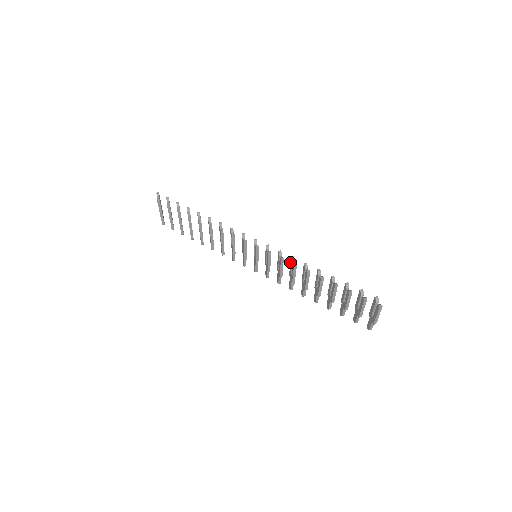
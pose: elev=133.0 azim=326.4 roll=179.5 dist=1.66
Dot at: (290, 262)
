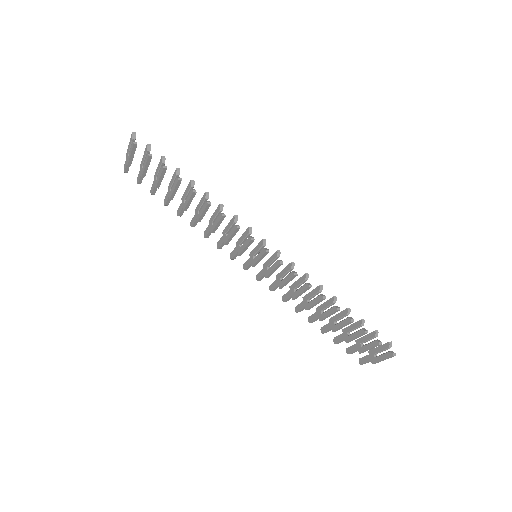
Dot at: (300, 277)
